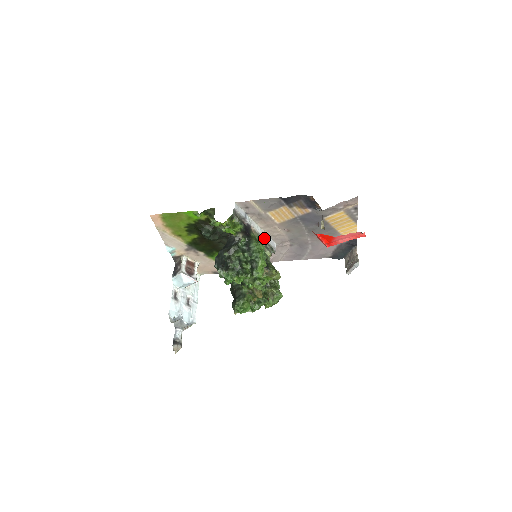
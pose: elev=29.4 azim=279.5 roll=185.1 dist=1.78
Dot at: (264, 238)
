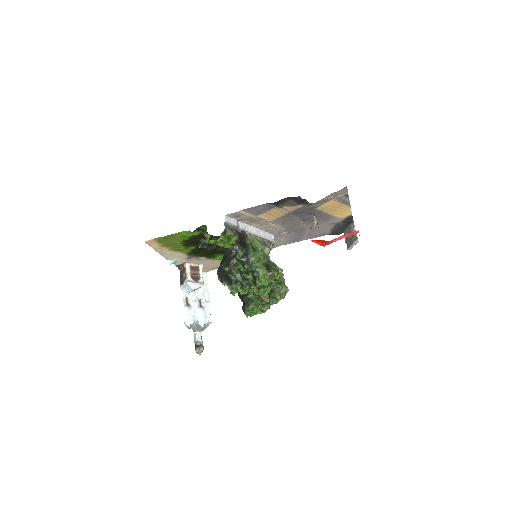
Dot at: (260, 236)
